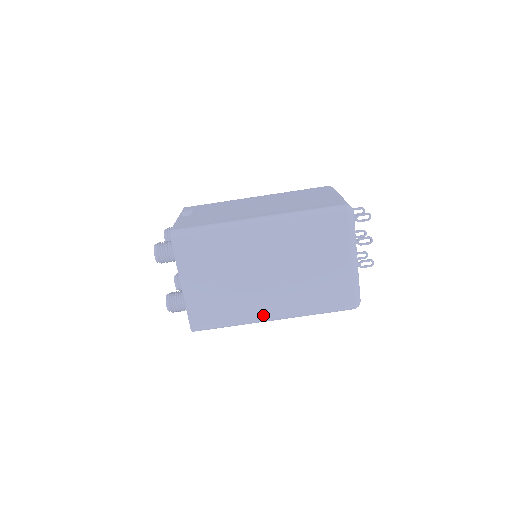
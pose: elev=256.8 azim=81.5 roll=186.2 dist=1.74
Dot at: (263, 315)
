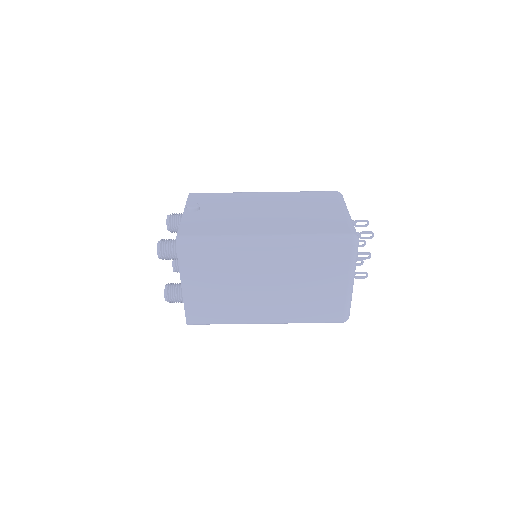
Dot at: (256, 319)
